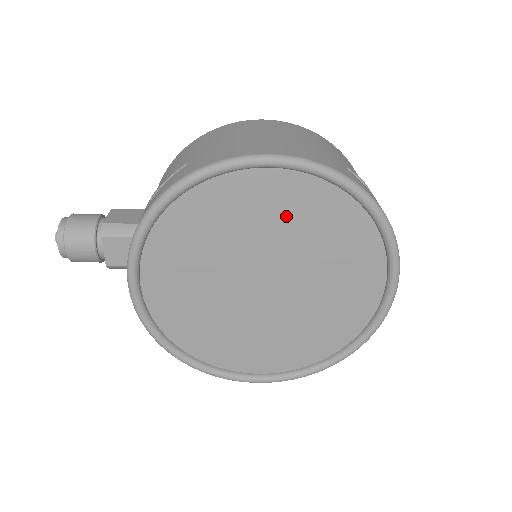
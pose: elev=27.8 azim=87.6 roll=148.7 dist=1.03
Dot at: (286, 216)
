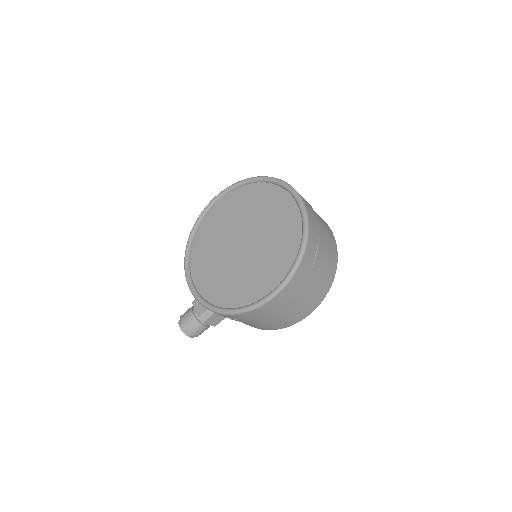
Dot at: (233, 210)
